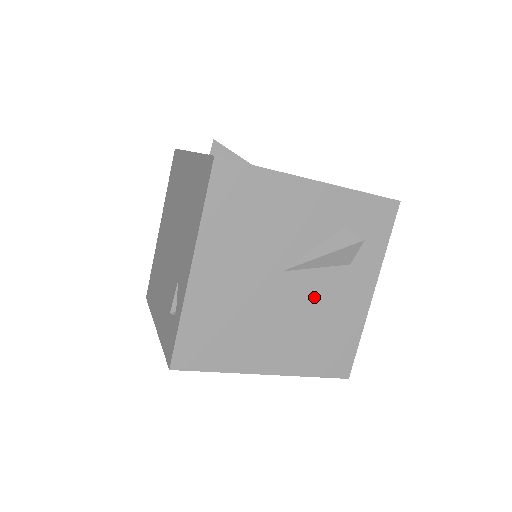
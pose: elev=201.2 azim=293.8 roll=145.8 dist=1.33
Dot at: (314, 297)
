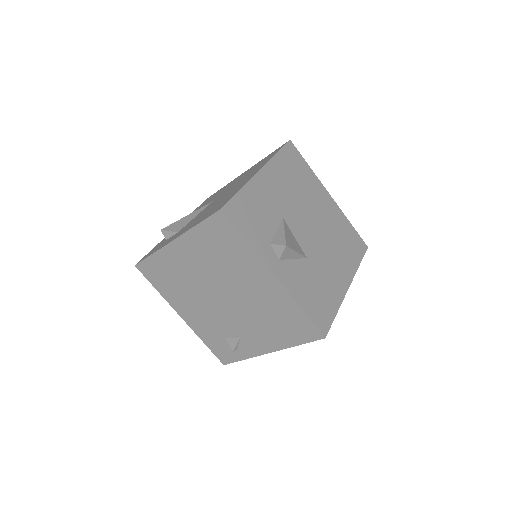
Dot at: occluded
